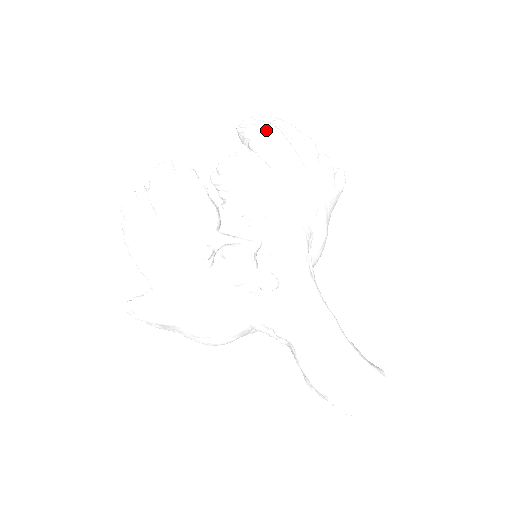
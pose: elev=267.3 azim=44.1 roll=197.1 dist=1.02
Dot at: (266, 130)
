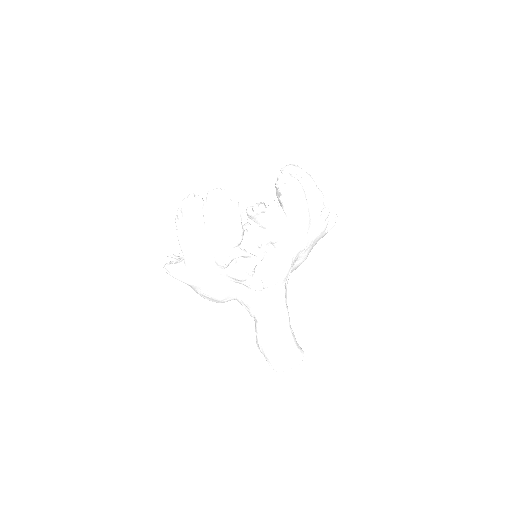
Dot at: (295, 190)
